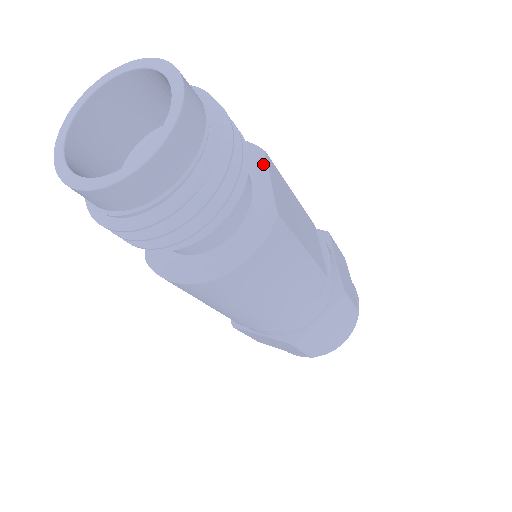
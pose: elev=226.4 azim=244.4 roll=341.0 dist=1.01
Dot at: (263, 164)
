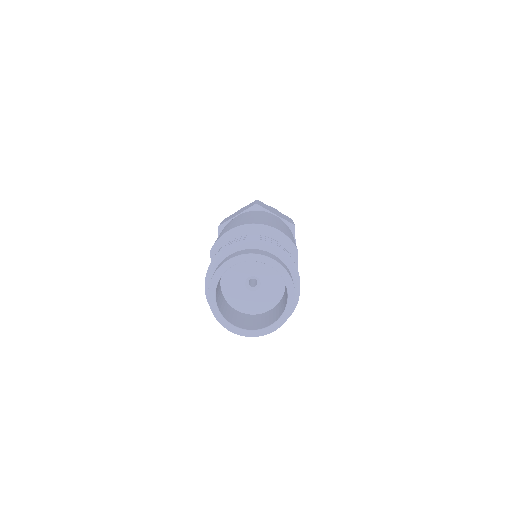
Dot at: (295, 259)
